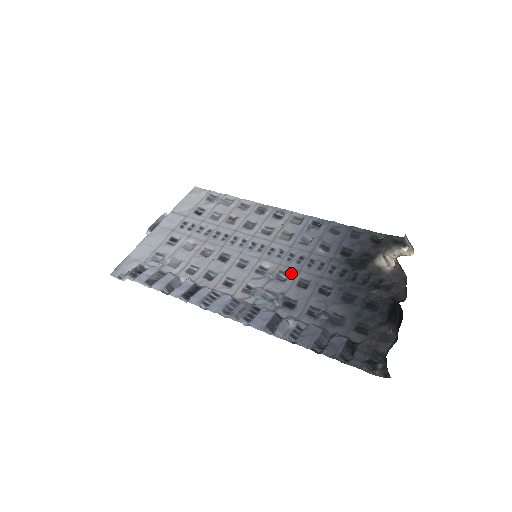
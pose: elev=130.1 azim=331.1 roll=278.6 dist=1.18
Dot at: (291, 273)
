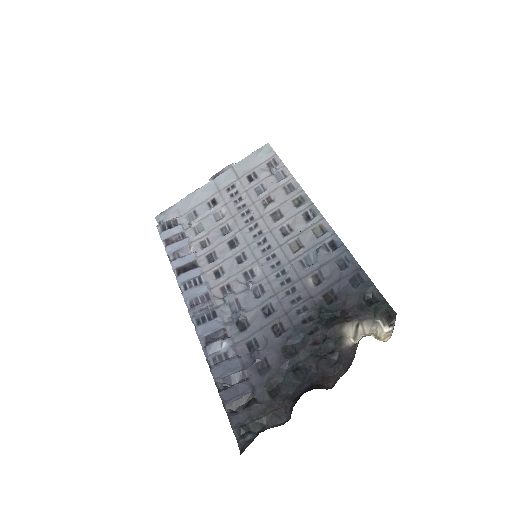
Dot at: (267, 293)
